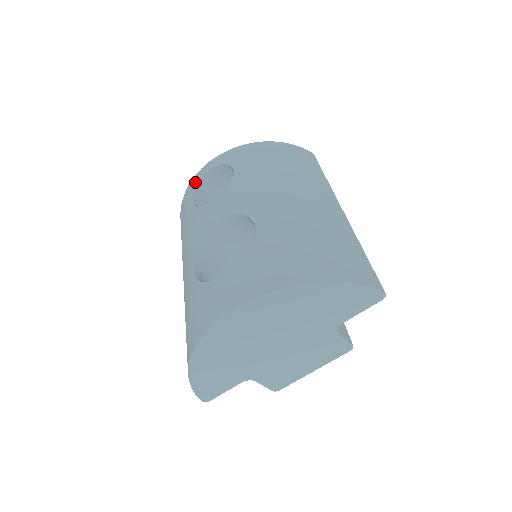
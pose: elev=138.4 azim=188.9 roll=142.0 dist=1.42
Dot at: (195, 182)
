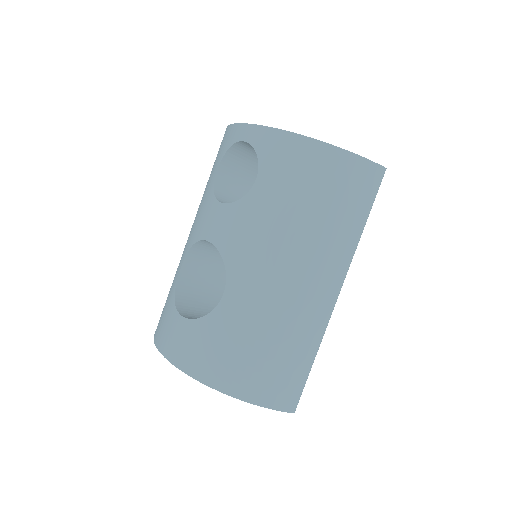
Dot at: (231, 137)
